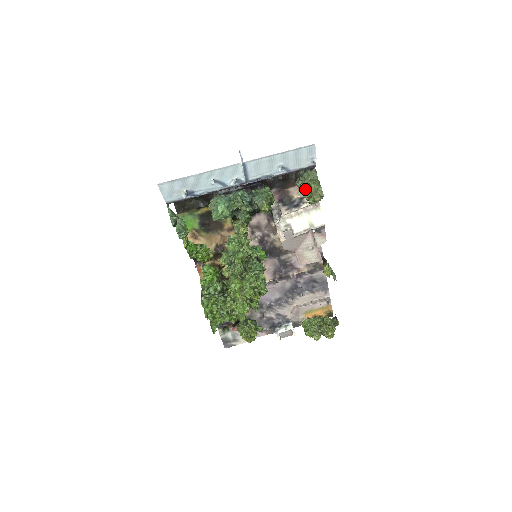
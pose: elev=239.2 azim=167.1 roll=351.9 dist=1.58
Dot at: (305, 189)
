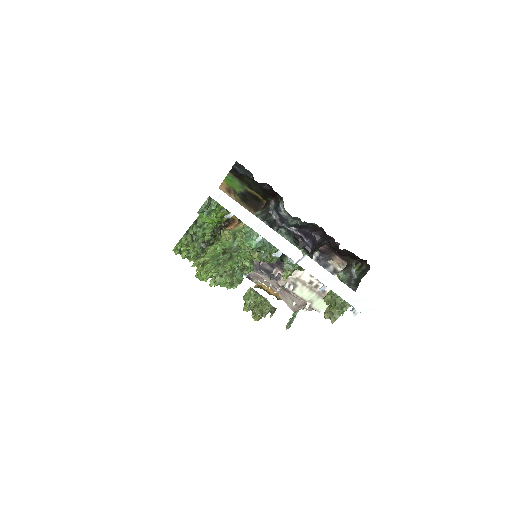
Dot at: (331, 298)
